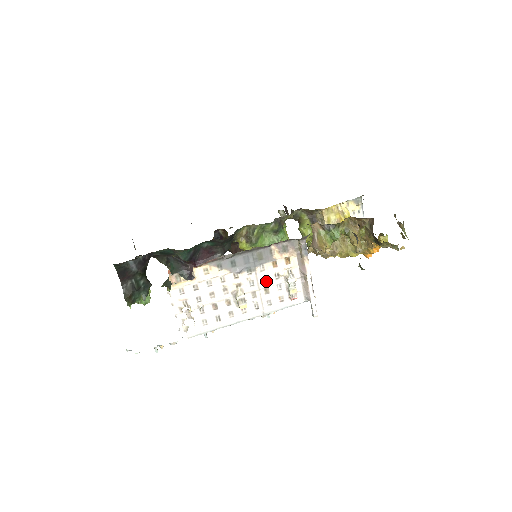
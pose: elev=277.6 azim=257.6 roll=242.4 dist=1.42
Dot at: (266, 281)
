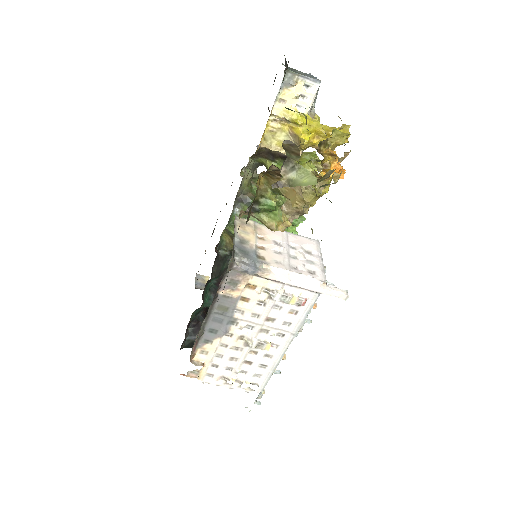
Dot at: (258, 315)
